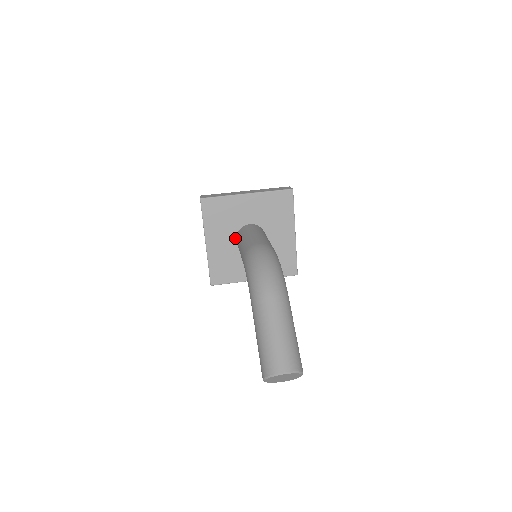
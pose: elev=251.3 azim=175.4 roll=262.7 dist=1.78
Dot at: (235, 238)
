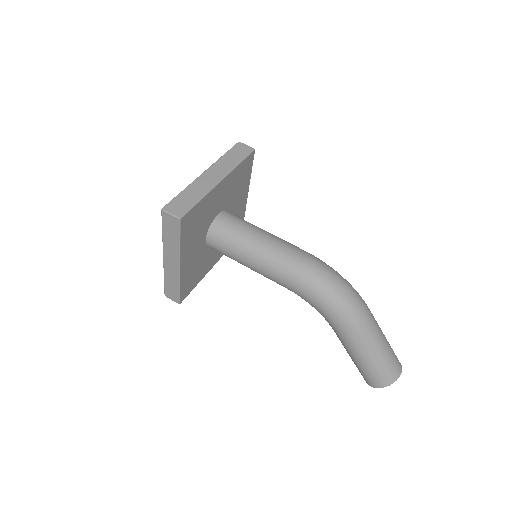
Dot at: (205, 239)
